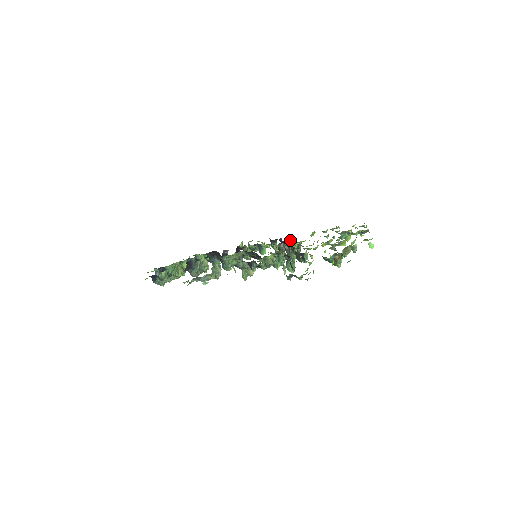
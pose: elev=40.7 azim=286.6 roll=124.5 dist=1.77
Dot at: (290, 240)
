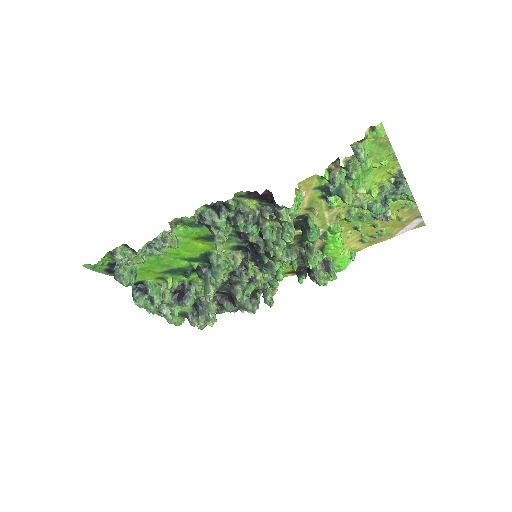
Dot at: occluded
